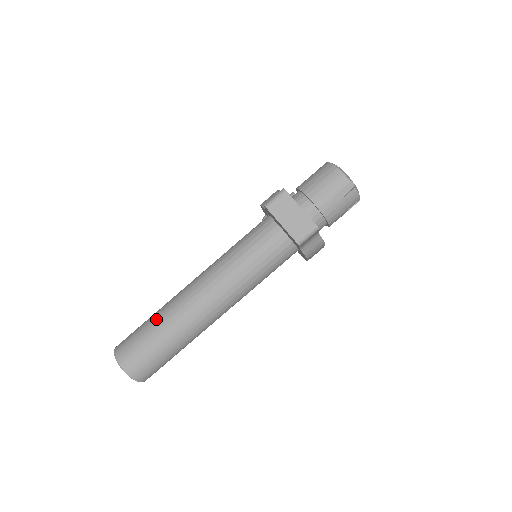
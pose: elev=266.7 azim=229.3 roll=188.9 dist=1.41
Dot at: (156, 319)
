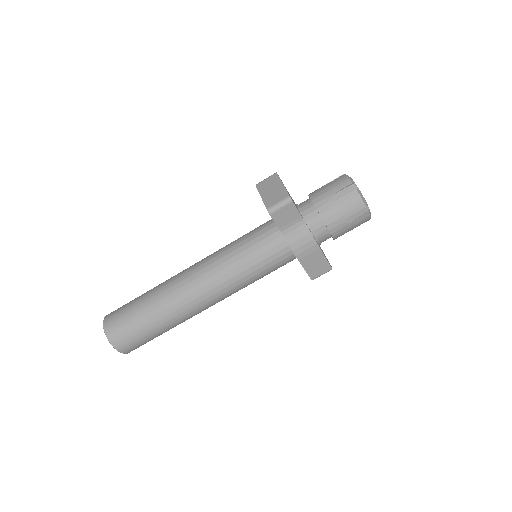
Dot at: occluded
